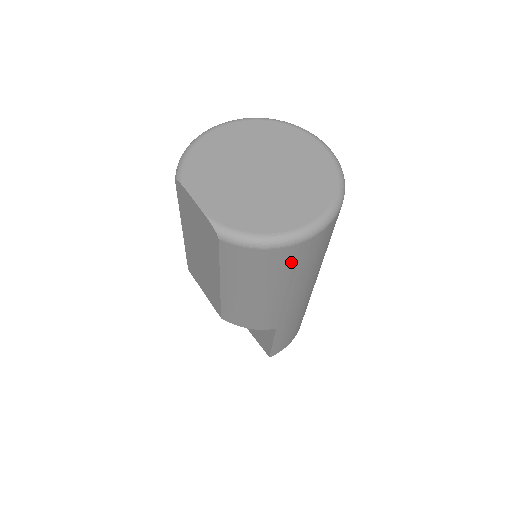
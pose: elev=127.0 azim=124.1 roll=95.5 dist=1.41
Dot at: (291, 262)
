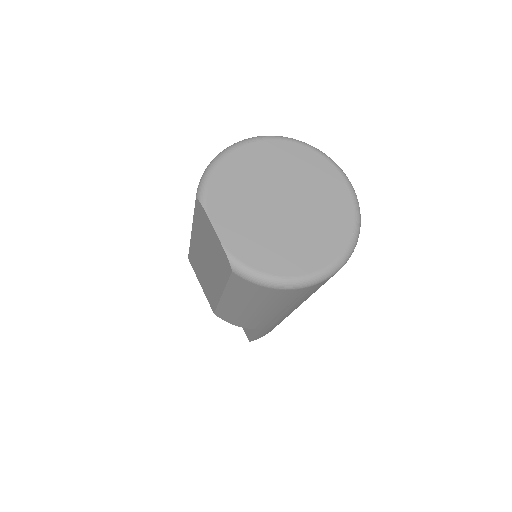
Dot at: (295, 296)
